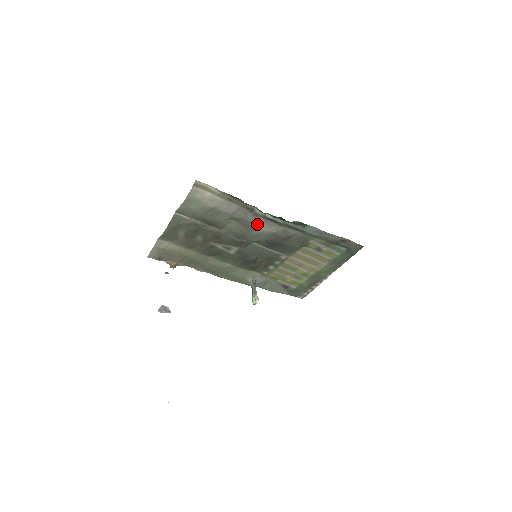
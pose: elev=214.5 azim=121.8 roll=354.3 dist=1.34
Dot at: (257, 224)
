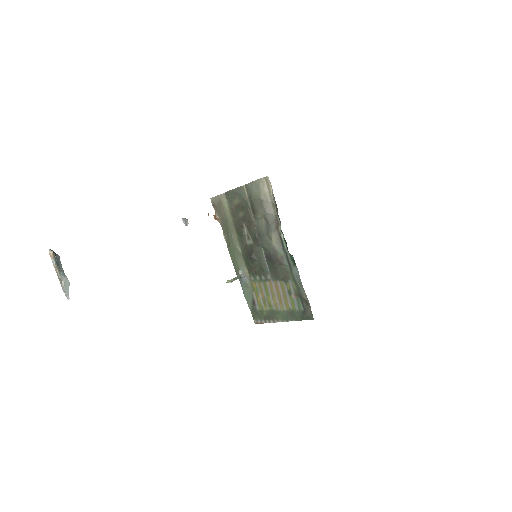
Dot at: (273, 234)
